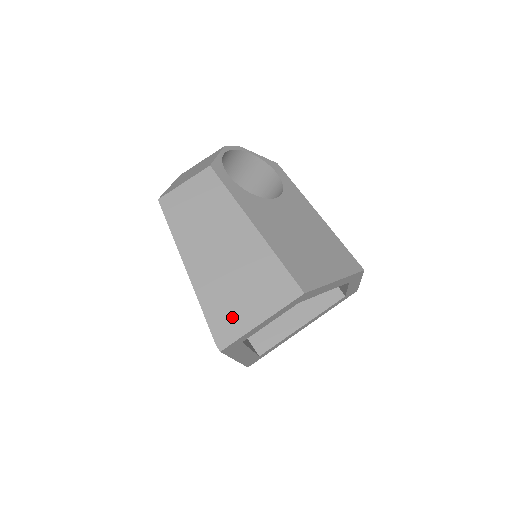
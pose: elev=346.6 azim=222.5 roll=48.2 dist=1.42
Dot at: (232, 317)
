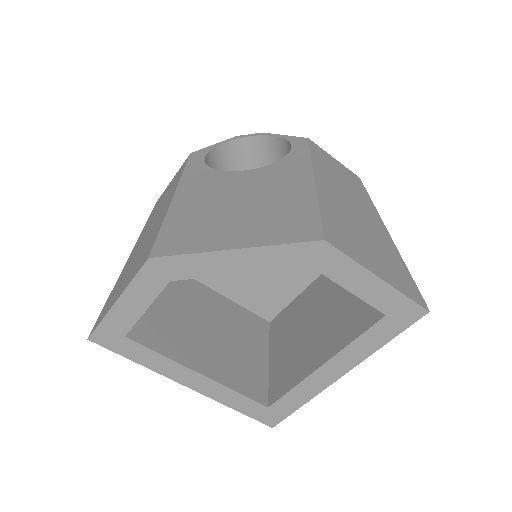
Dot at: (111, 300)
